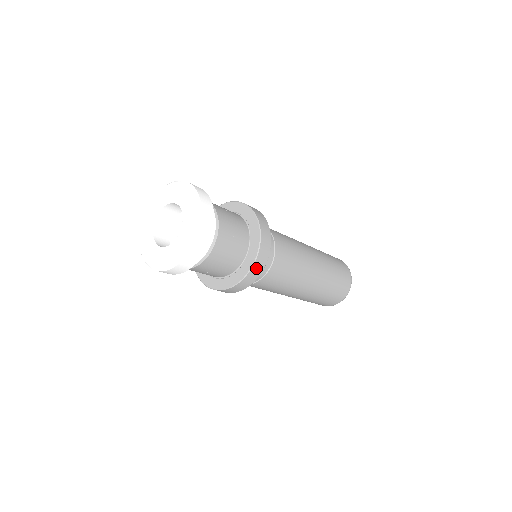
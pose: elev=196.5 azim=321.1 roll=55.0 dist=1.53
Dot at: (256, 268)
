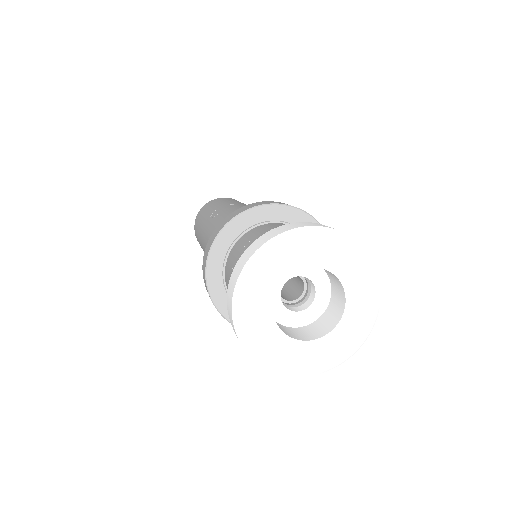
Dot at: occluded
